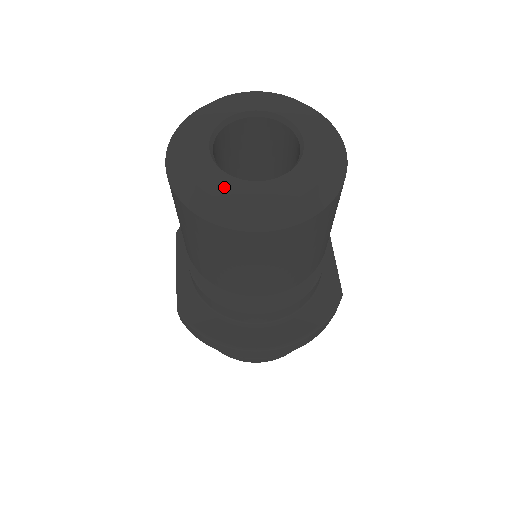
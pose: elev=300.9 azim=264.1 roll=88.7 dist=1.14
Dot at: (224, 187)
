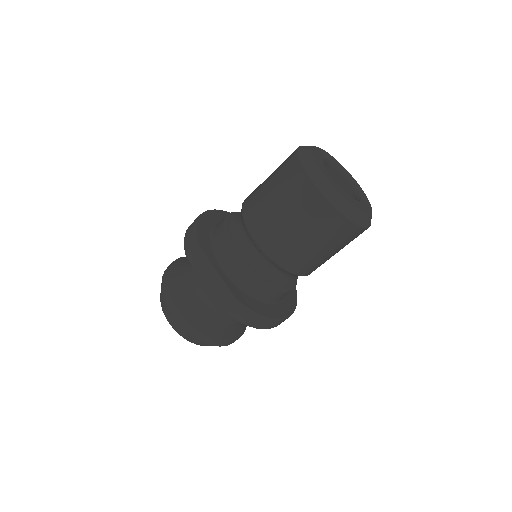
Dot at: (355, 203)
